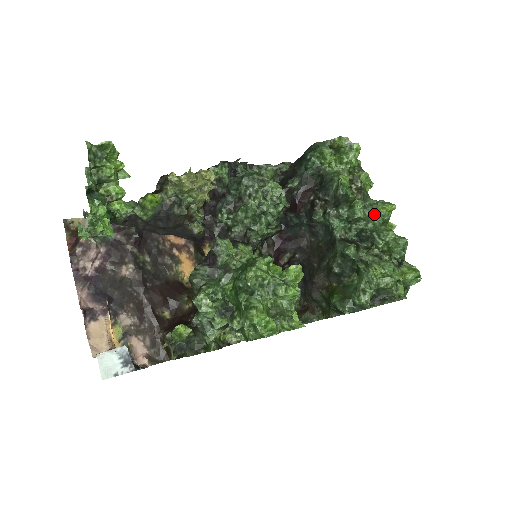
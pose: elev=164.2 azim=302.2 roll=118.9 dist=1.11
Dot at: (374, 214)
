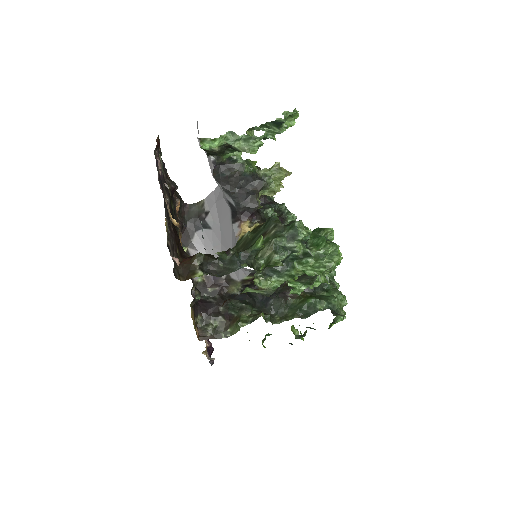
Dot at: occluded
